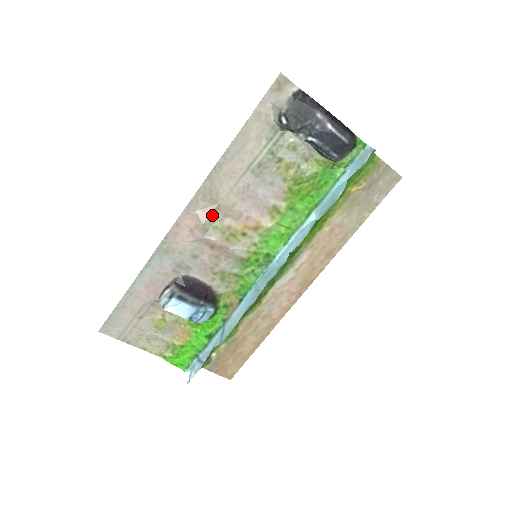
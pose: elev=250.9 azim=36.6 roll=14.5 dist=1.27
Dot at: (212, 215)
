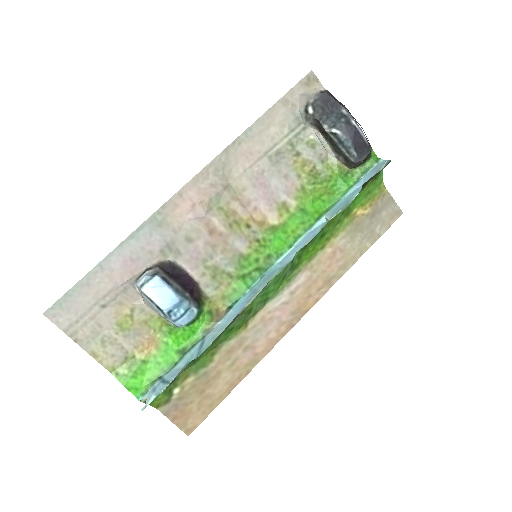
Dot at: (220, 193)
